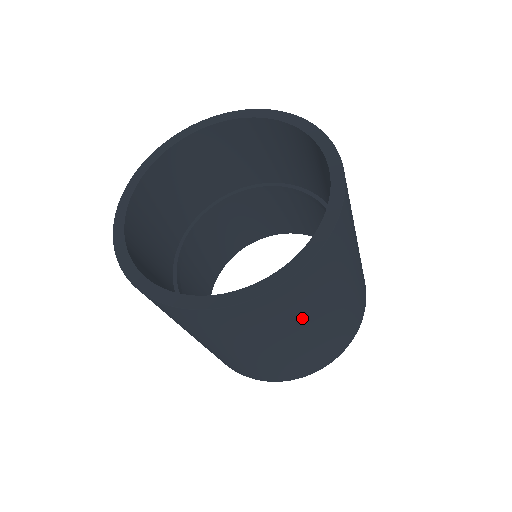
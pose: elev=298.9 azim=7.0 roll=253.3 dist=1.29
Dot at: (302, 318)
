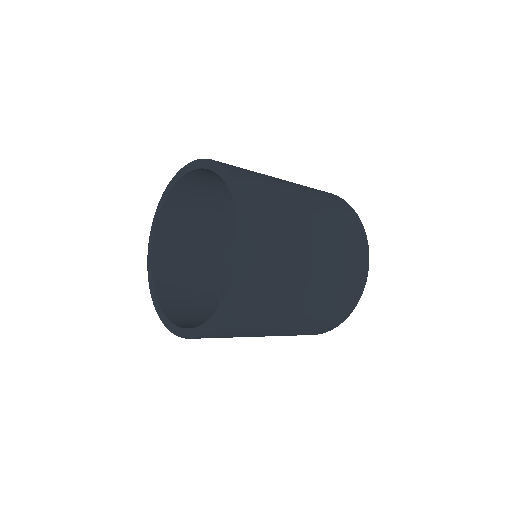
Dot at: (287, 286)
